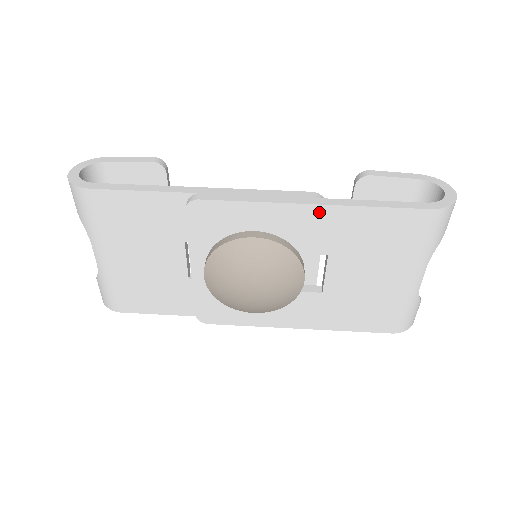
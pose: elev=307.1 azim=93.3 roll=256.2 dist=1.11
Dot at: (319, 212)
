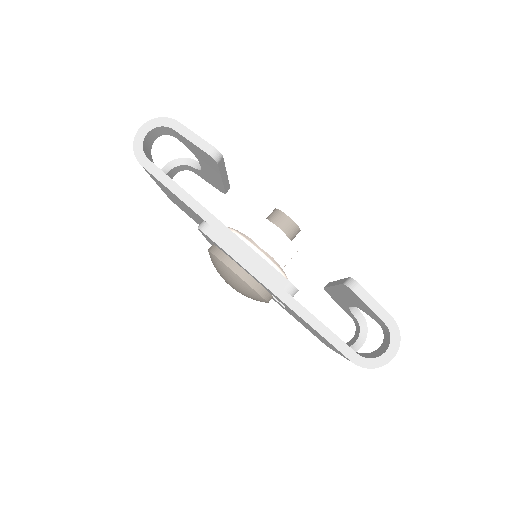
Dot at: (281, 300)
